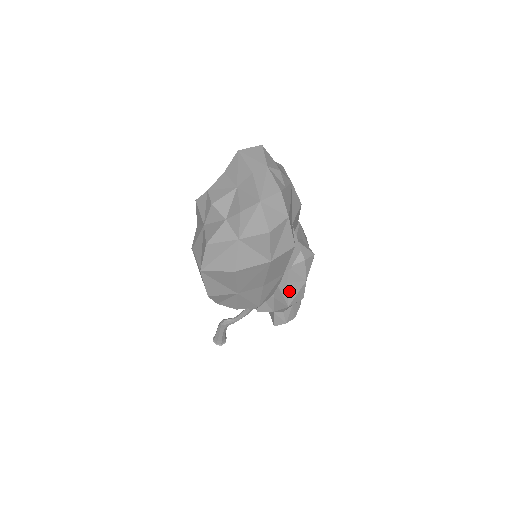
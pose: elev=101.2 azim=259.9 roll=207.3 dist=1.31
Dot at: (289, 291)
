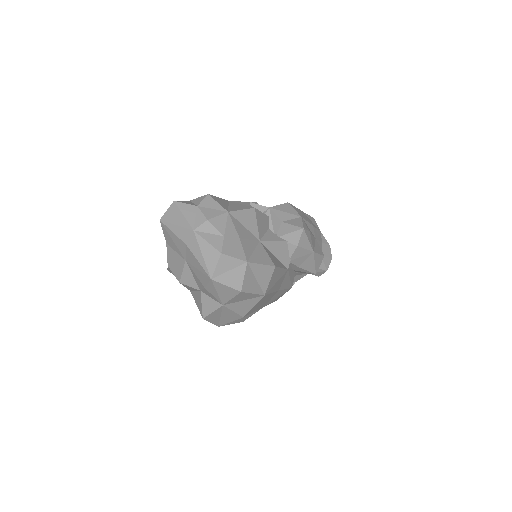
Dot at: (305, 268)
